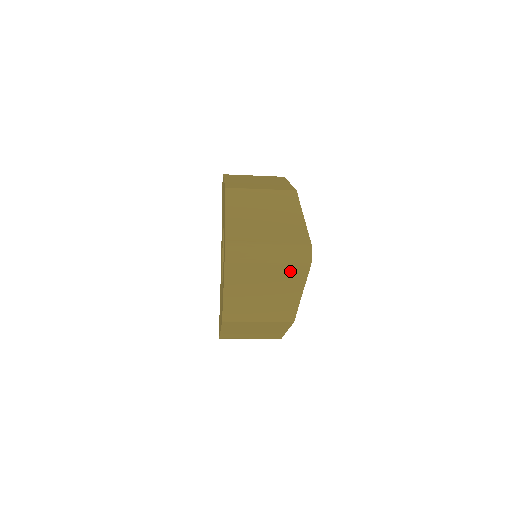
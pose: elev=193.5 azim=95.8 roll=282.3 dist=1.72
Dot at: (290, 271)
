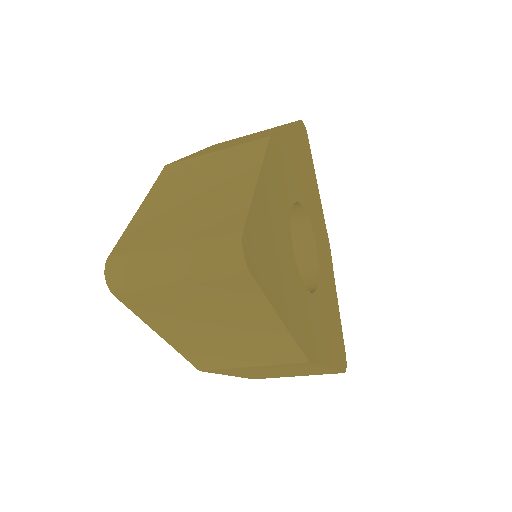
Dot at: (224, 288)
